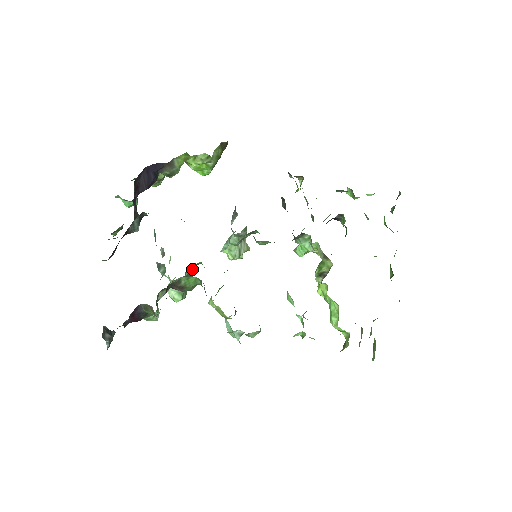
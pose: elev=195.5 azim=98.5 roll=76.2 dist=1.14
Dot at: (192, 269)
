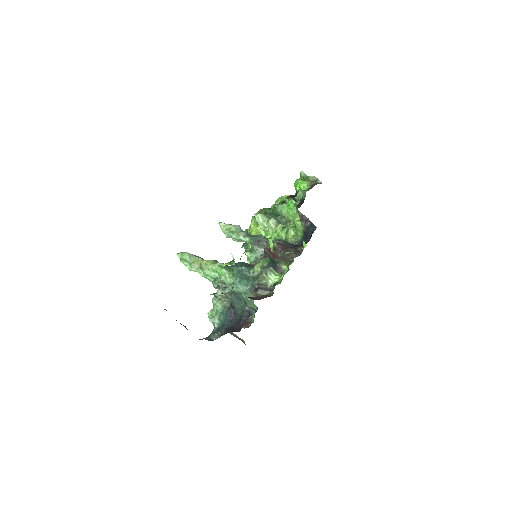
Dot at: occluded
